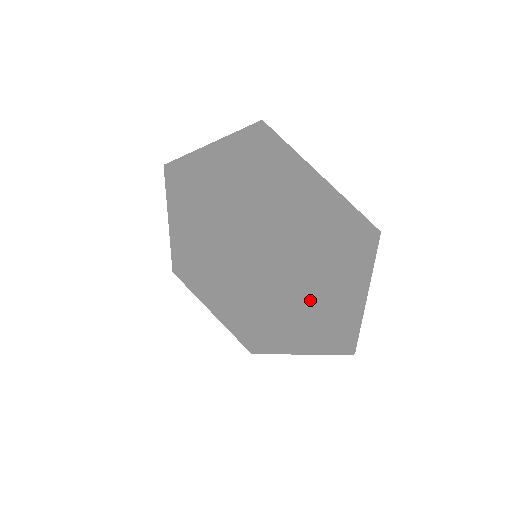
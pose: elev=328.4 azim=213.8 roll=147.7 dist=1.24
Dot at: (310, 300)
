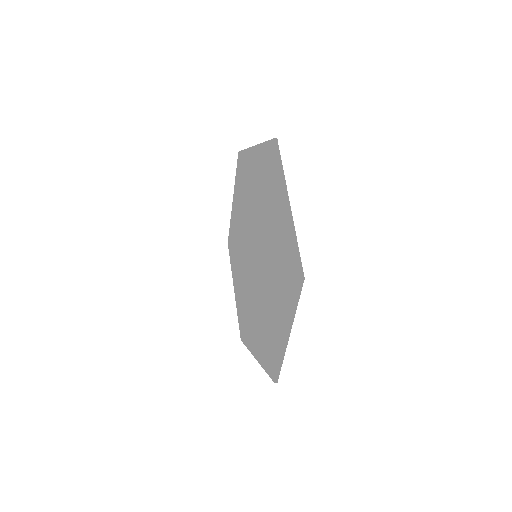
Dot at: (267, 314)
